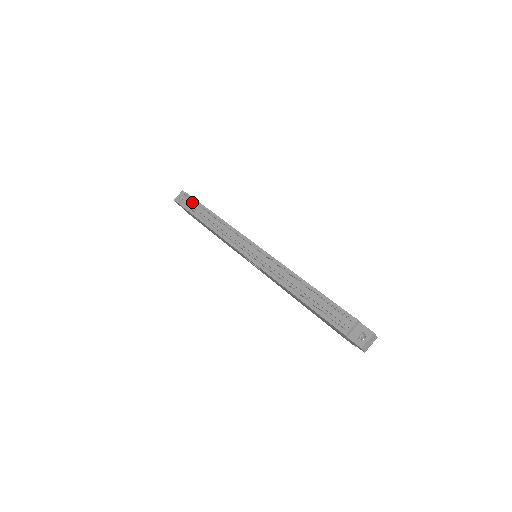
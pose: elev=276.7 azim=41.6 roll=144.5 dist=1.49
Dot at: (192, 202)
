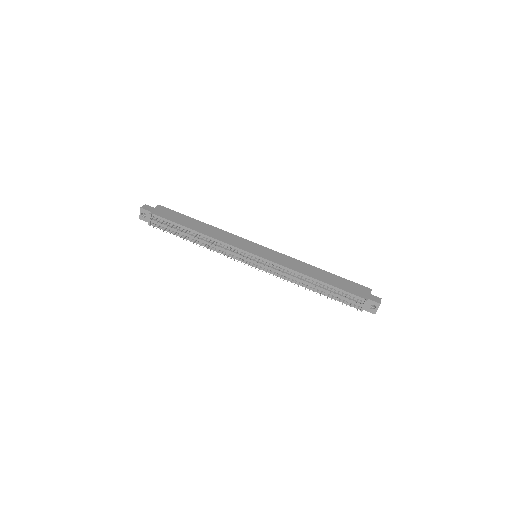
Dot at: (162, 222)
